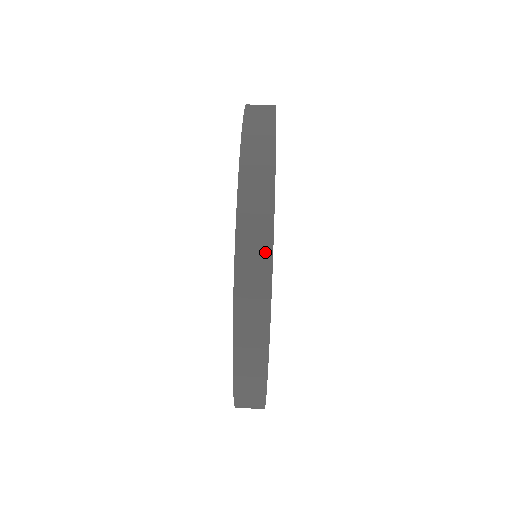
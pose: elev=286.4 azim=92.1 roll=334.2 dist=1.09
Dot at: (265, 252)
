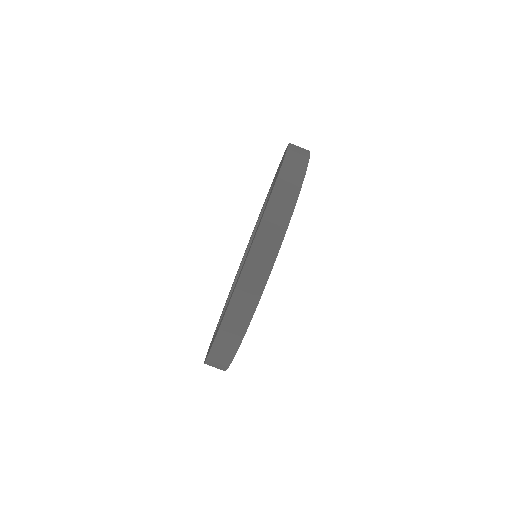
Dot at: (230, 354)
